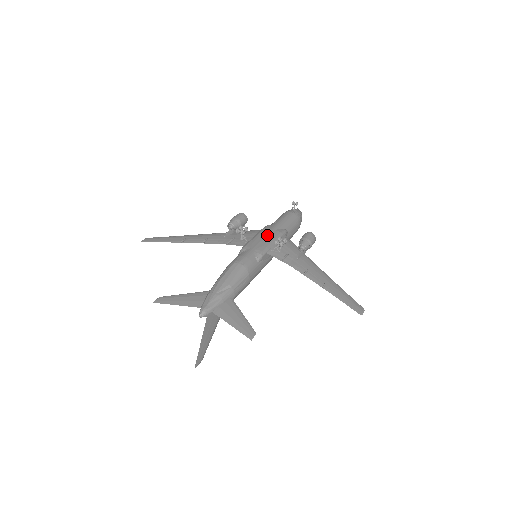
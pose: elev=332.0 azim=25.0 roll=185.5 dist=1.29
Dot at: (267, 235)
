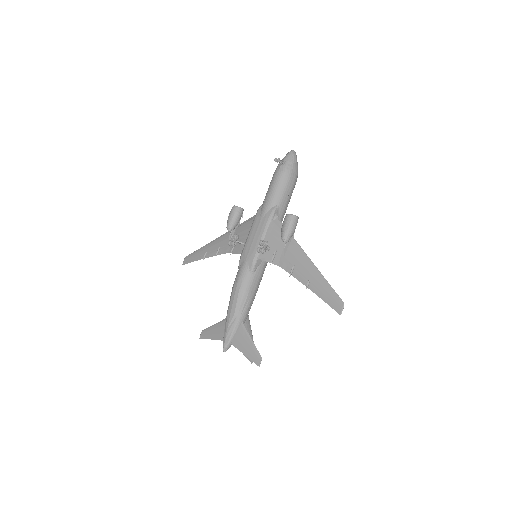
Dot at: (256, 231)
